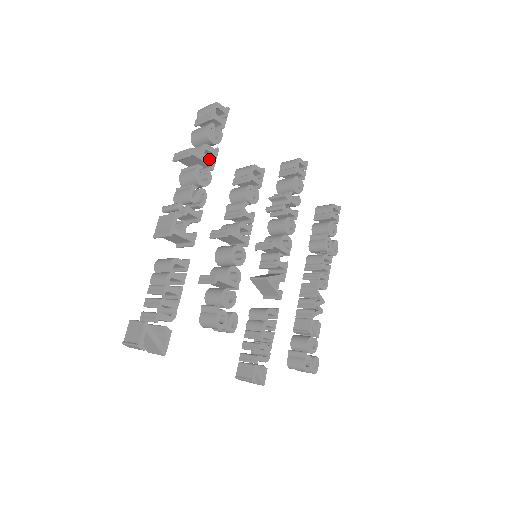
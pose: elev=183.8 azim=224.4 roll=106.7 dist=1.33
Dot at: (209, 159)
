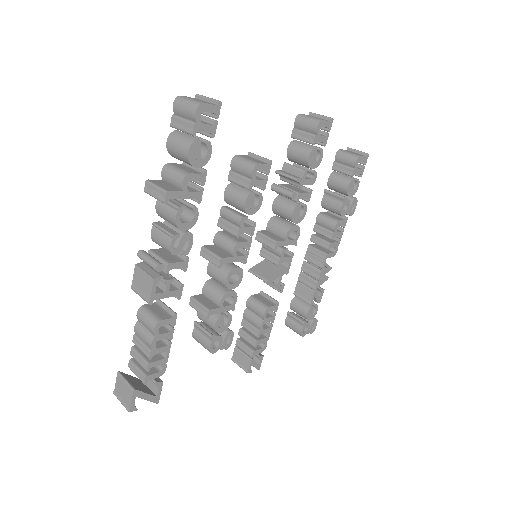
Dot at: (194, 191)
